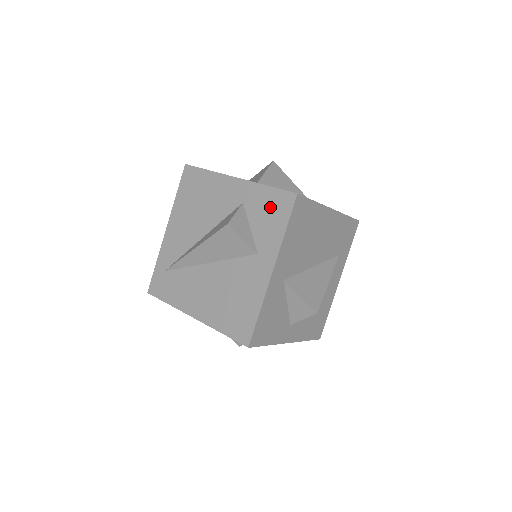
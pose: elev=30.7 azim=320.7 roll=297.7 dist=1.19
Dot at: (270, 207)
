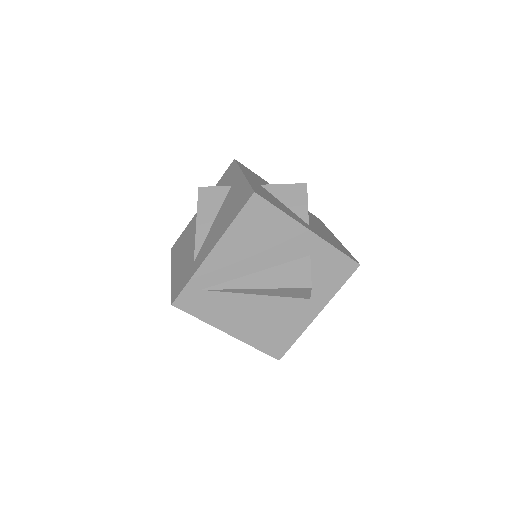
Dot at: (334, 267)
